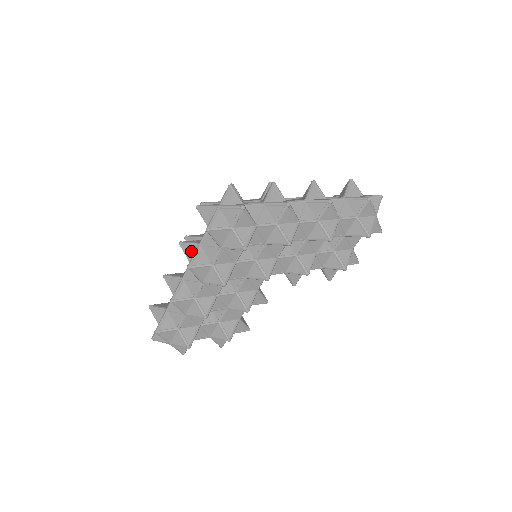
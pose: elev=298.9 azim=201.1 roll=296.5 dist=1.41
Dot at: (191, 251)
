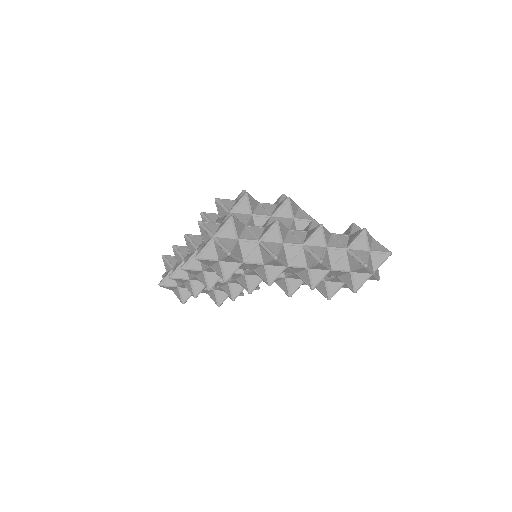
Dot at: (191, 249)
